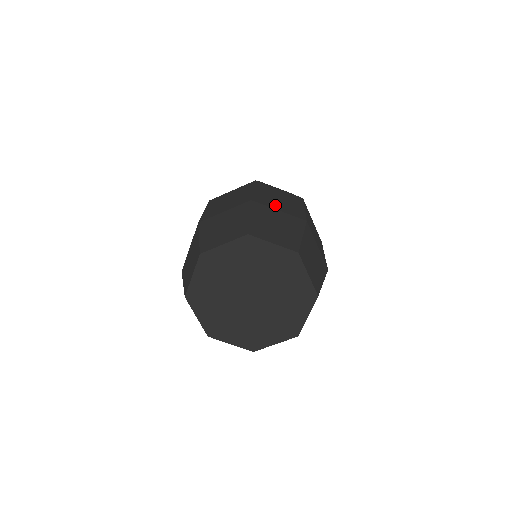
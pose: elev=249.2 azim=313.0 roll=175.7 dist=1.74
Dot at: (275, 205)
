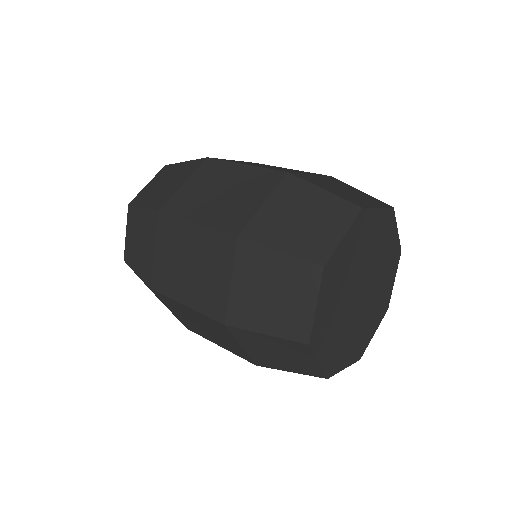
Dot at: occluded
